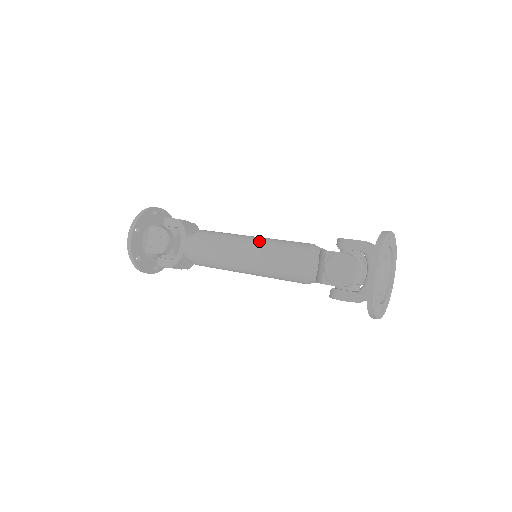
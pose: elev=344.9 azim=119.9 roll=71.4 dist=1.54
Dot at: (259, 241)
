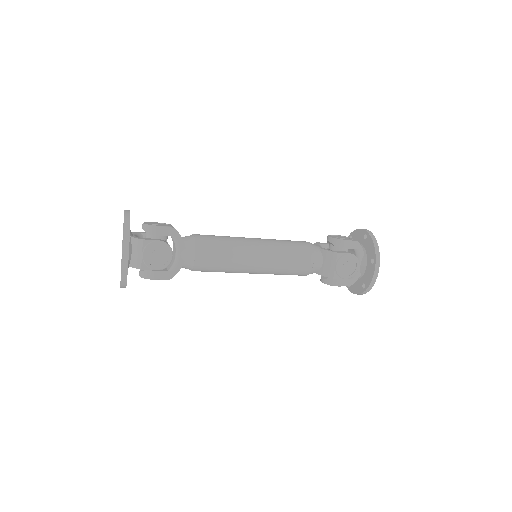
Dot at: (268, 245)
